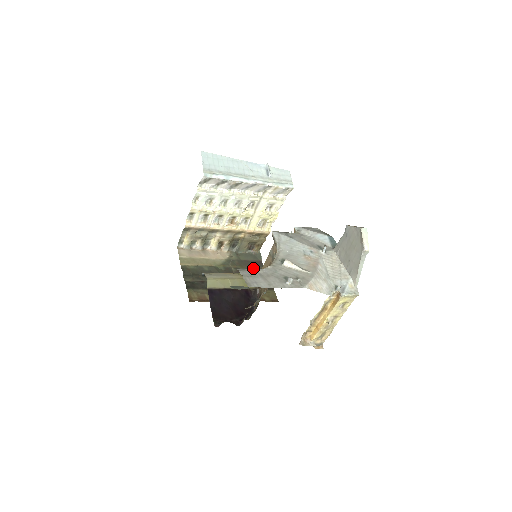
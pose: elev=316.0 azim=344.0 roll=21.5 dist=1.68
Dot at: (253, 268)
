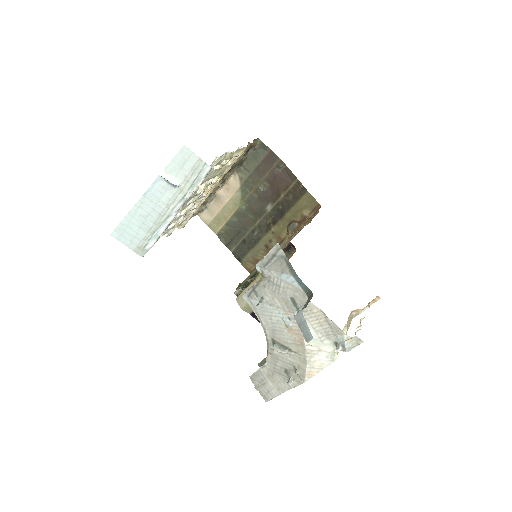
Dot at: (270, 173)
